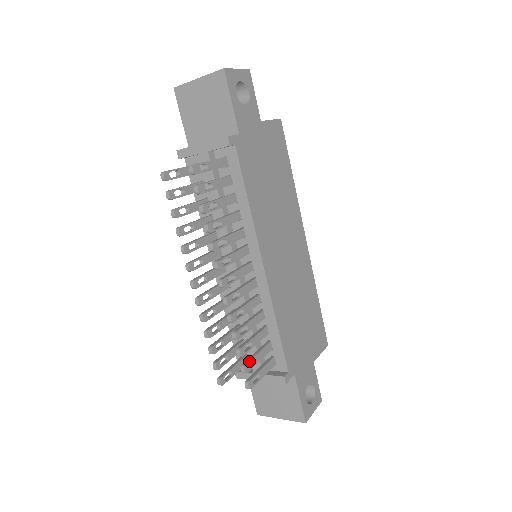
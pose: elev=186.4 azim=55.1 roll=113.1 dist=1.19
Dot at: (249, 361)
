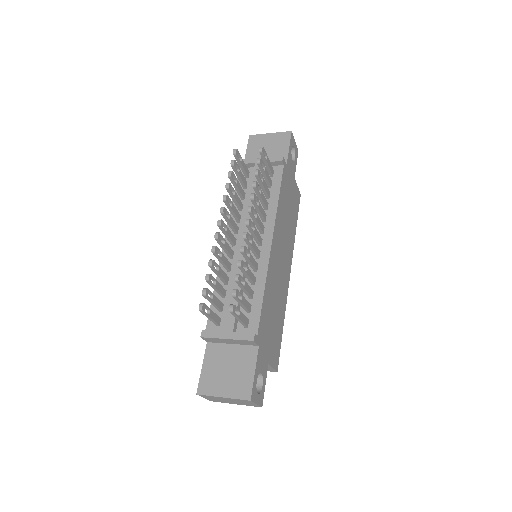
Dot at: (239, 292)
